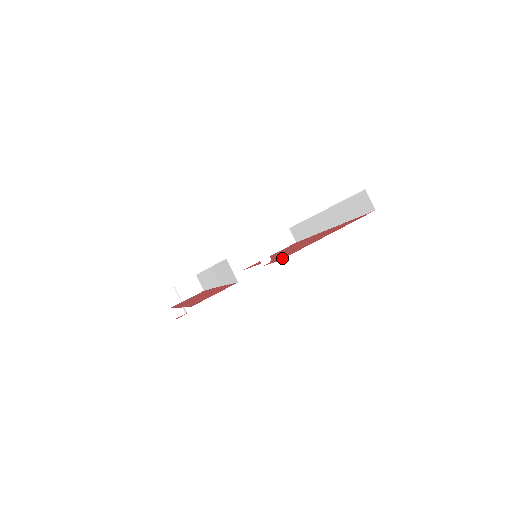
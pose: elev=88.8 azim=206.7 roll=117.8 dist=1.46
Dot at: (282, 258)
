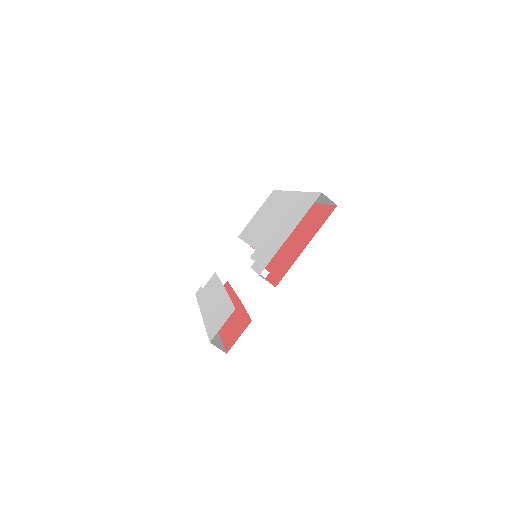
Dot at: (277, 282)
